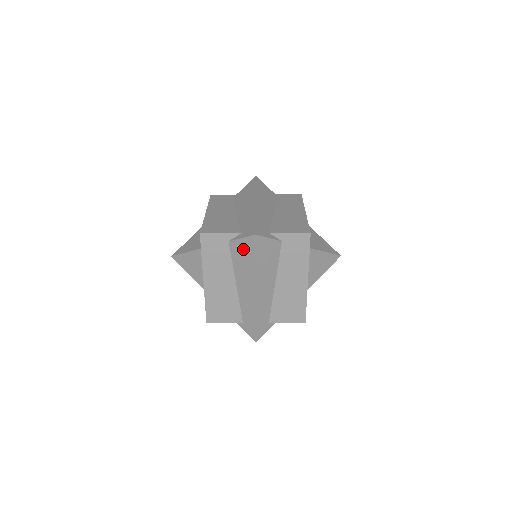
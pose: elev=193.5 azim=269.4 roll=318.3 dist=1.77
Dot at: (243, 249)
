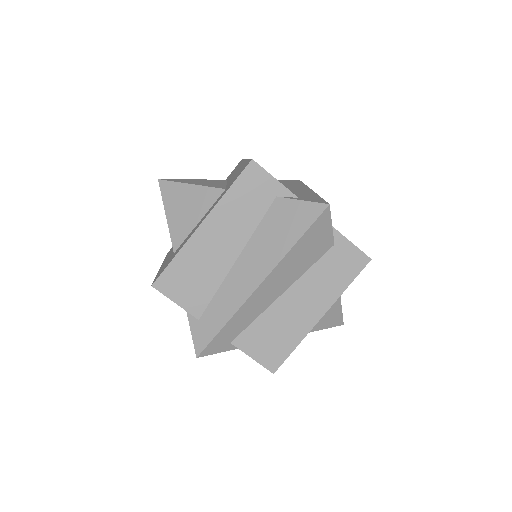
Dot at: occluded
